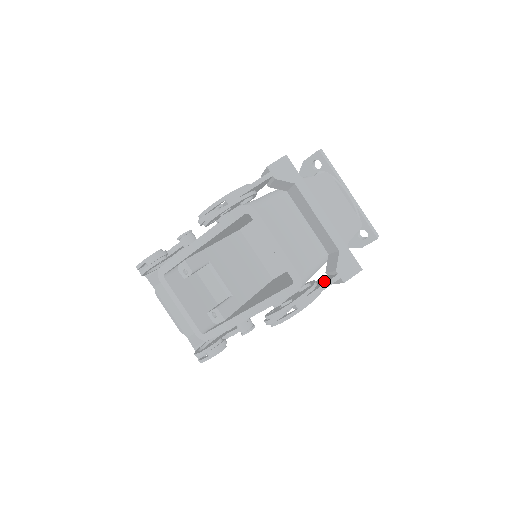
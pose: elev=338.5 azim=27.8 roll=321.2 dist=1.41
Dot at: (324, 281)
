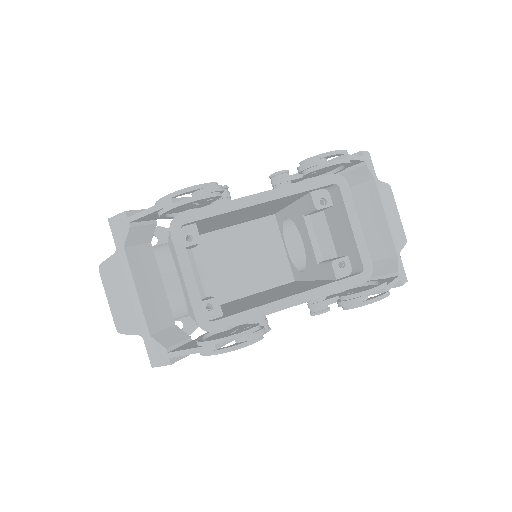
Dot at: occluded
